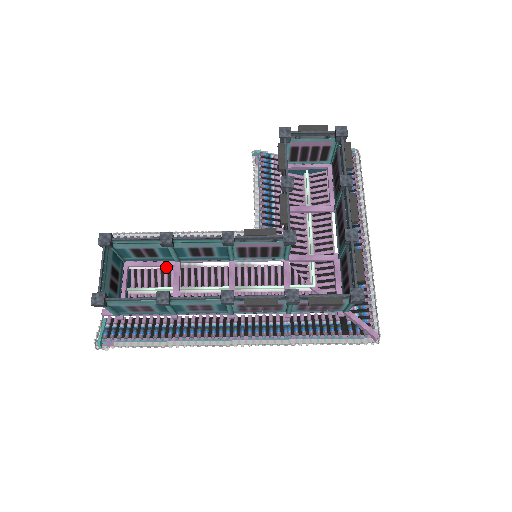
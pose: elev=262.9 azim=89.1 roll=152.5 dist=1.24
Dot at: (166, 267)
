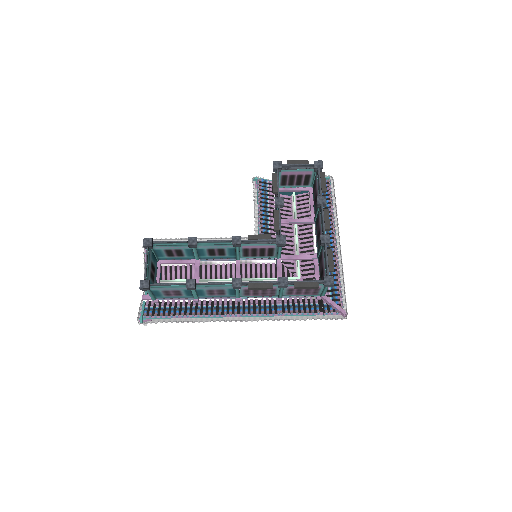
Dot at: (189, 264)
